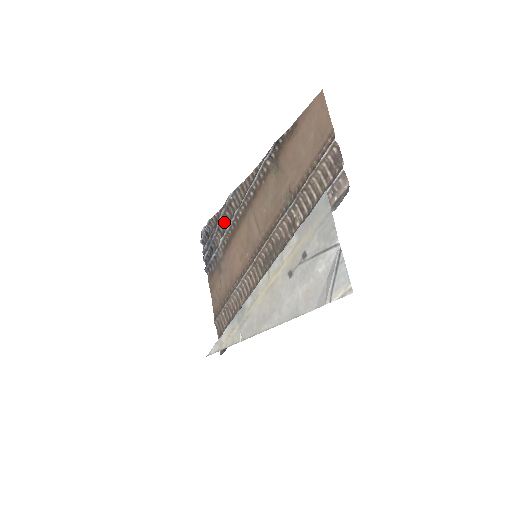
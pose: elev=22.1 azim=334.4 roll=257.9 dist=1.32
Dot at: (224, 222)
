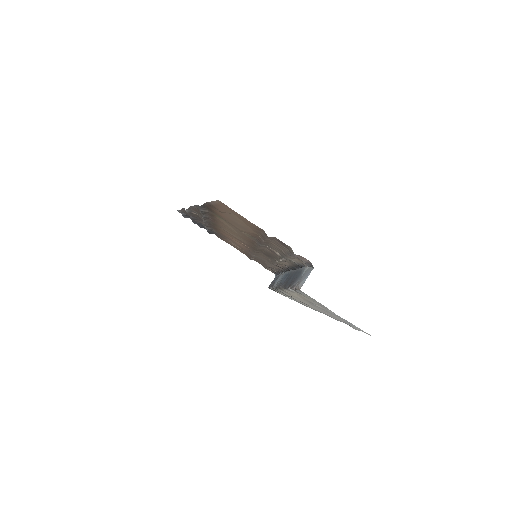
Dot at: occluded
